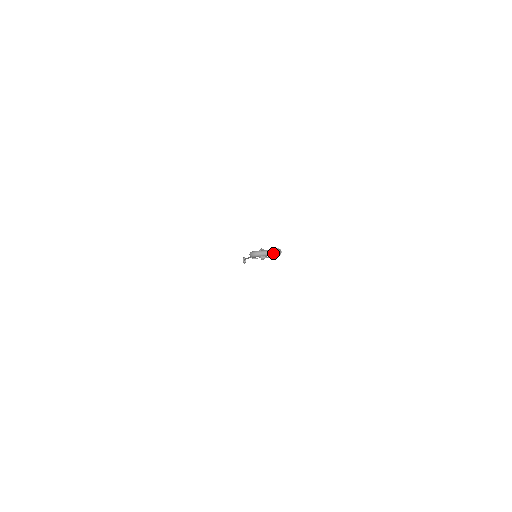
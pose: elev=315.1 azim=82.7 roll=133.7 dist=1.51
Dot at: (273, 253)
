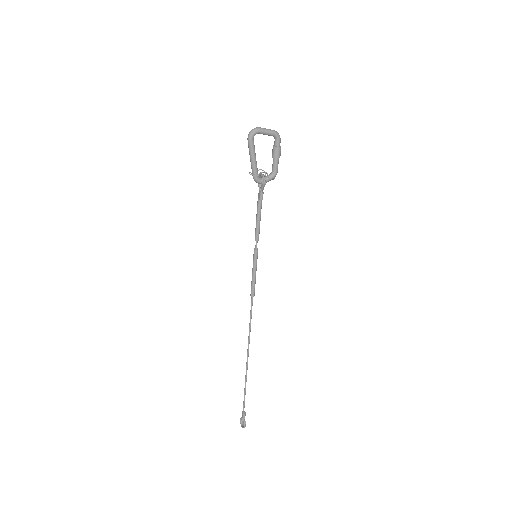
Dot at: (272, 130)
